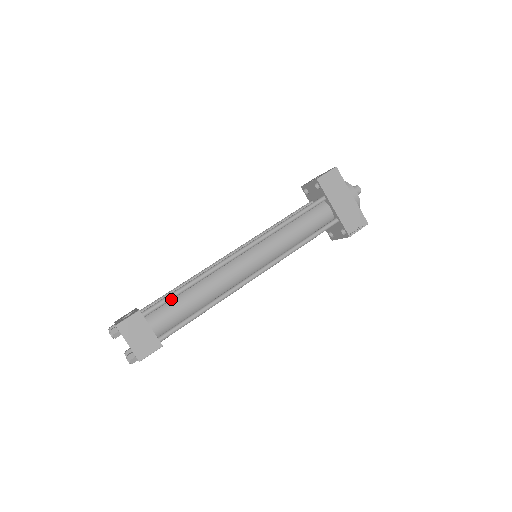
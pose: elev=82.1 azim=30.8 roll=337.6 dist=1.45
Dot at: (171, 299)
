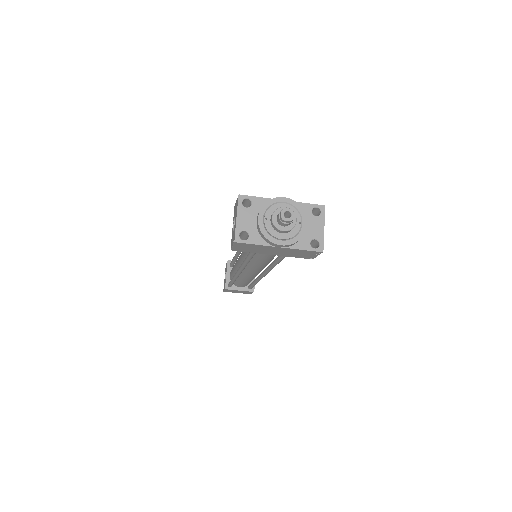
Dot at: (233, 283)
